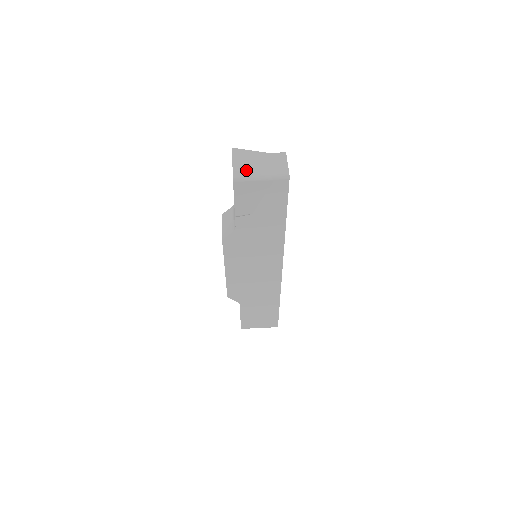
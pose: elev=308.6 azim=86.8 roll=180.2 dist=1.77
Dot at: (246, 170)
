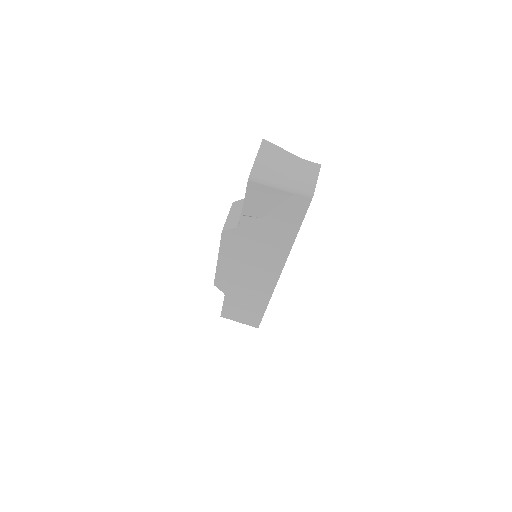
Dot at: (268, 171)
